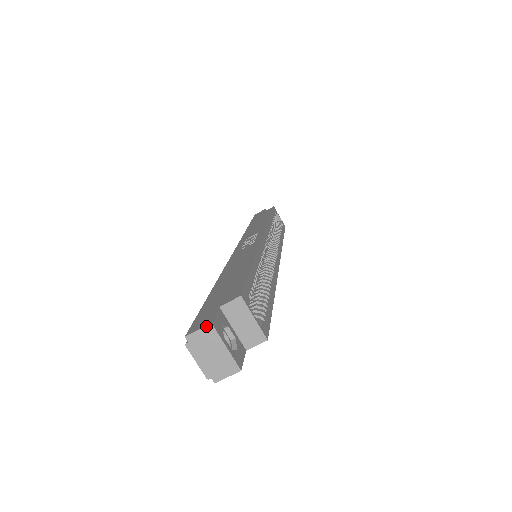
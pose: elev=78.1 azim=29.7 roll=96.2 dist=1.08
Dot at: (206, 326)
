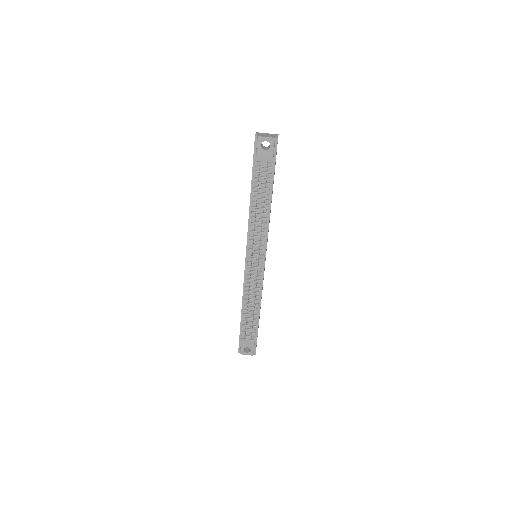
Dot at: (256, 133)
